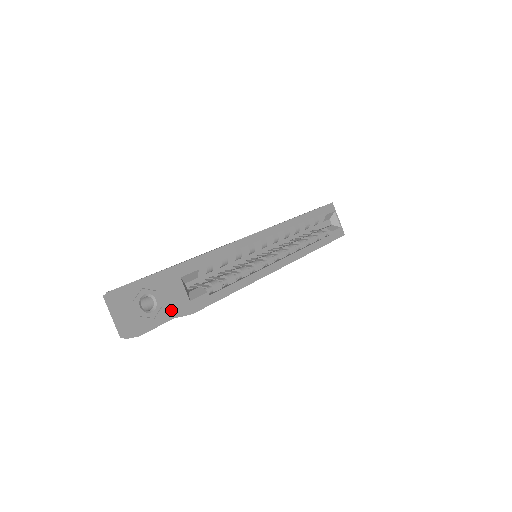
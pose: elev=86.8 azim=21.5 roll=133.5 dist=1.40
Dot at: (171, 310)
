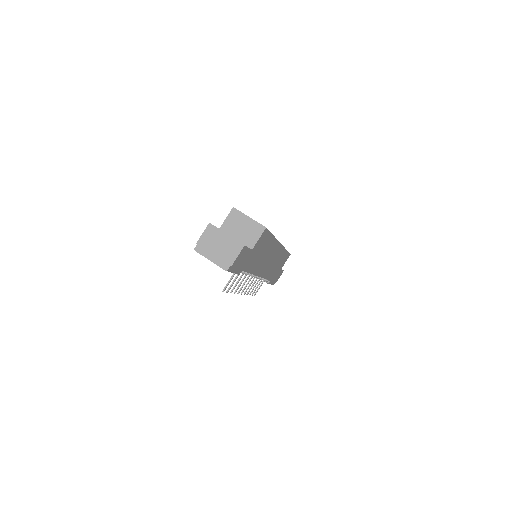
Dot at: (246, 245)
